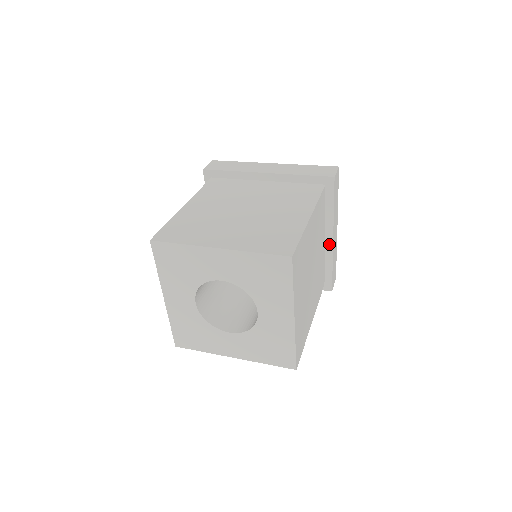
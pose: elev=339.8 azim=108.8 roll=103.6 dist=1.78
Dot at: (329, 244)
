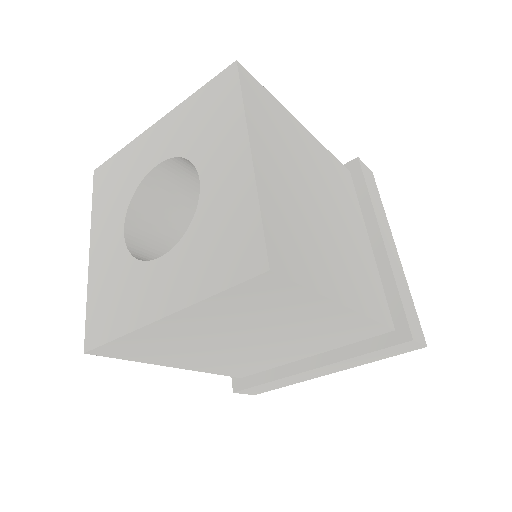
Dot at: (379, 250)
